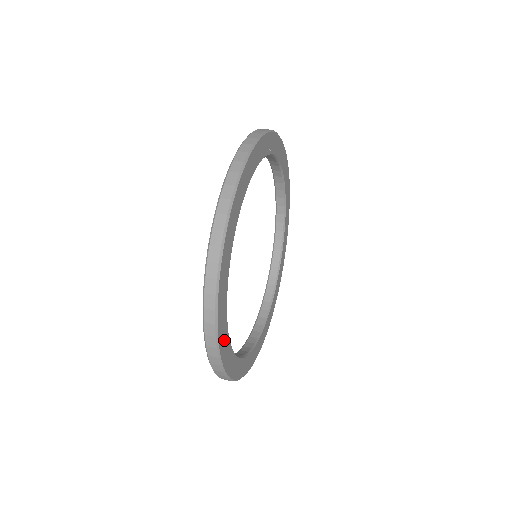
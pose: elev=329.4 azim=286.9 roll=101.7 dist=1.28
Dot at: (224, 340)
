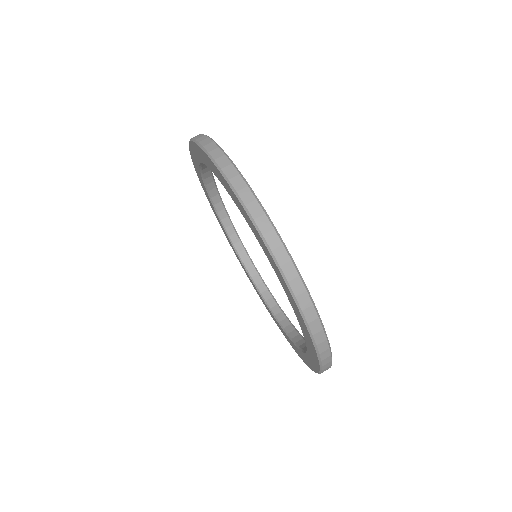
Dot at: occluded
